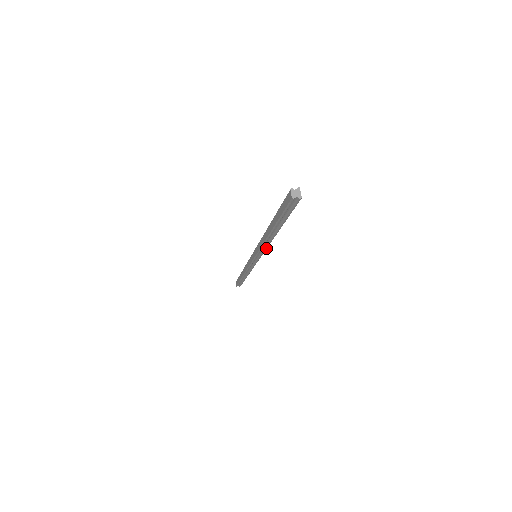
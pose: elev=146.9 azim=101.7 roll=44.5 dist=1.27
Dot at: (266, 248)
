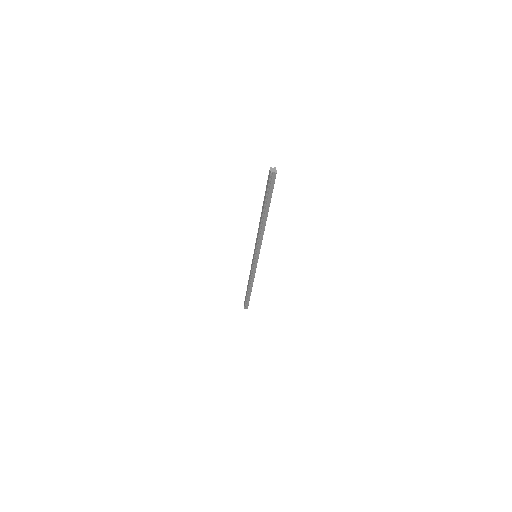
Dot at: occluded
